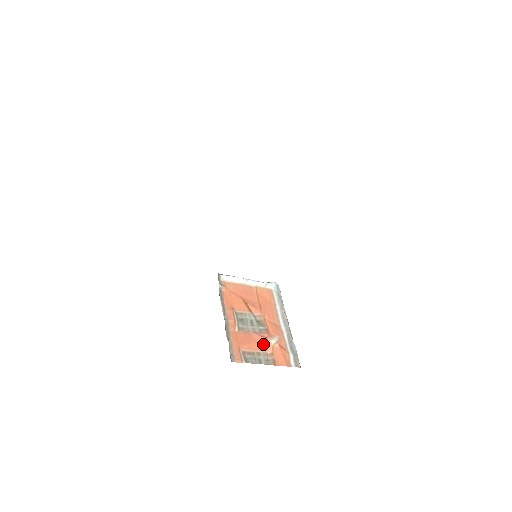
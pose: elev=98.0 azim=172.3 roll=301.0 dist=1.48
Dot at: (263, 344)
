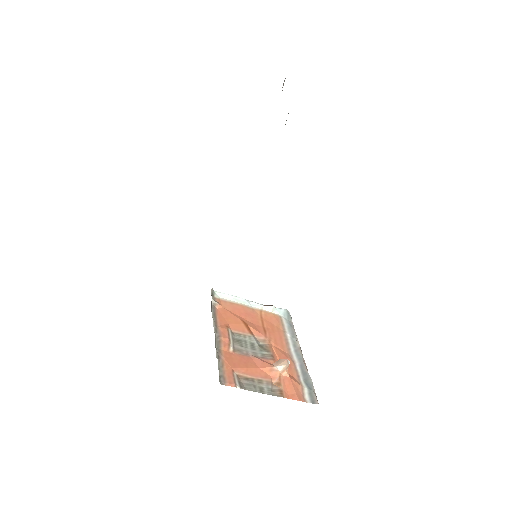
Dot at: (266, 370)
